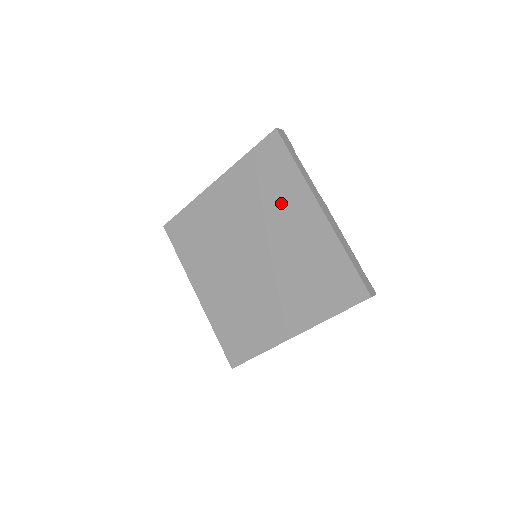
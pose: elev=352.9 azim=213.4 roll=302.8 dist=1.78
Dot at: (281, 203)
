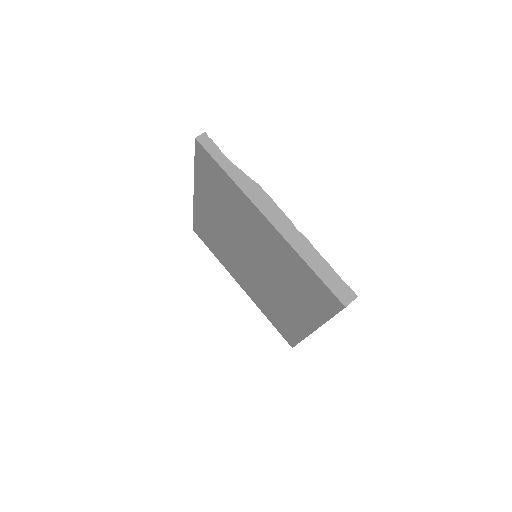
Dot at: (297, 297)
